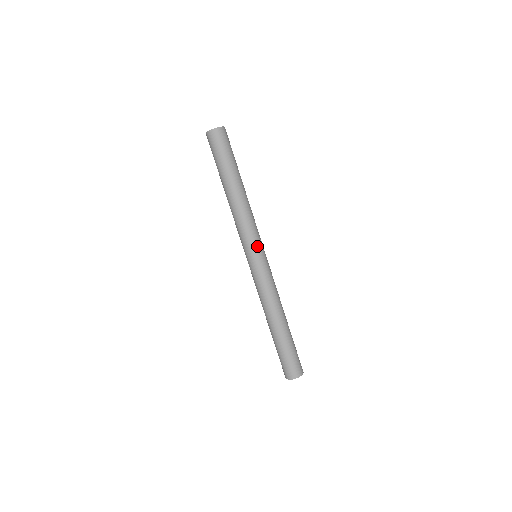
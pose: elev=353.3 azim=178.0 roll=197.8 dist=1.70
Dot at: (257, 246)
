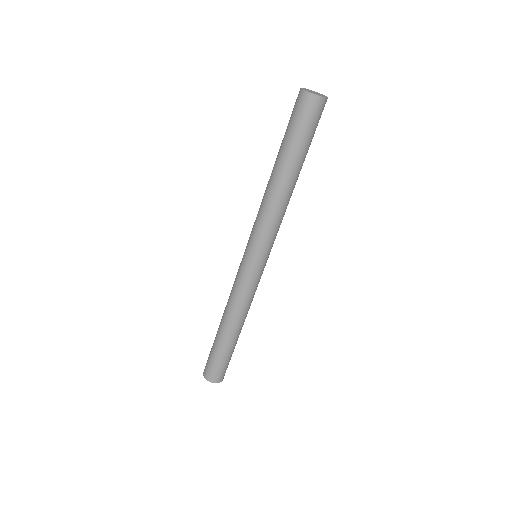
Dot at: (260, 251)
